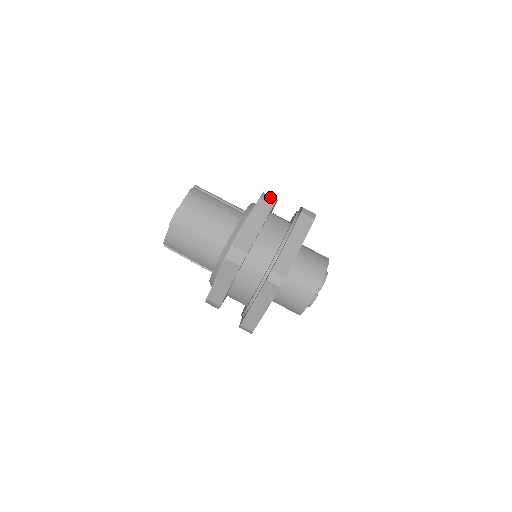
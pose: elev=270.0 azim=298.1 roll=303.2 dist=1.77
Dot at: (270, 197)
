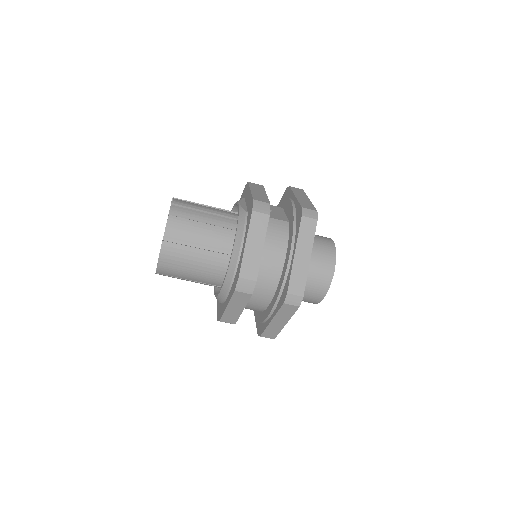
Dot at: (262, 204)
